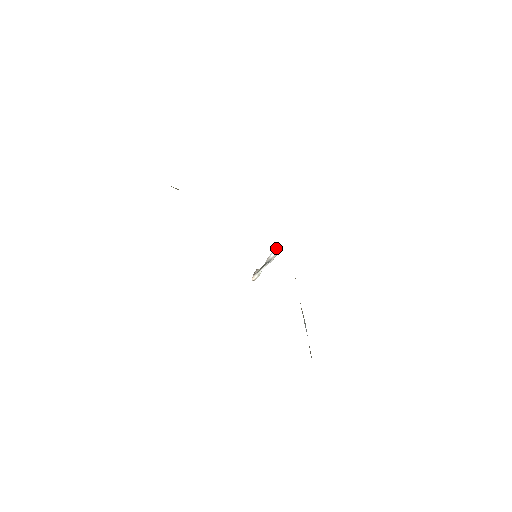
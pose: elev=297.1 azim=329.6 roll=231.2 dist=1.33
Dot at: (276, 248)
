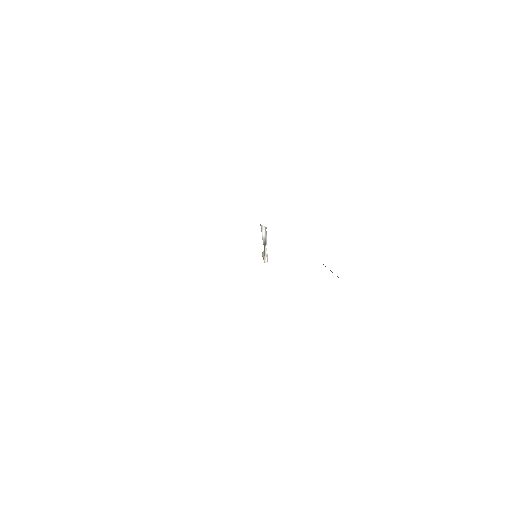
Dot at: (261, 228)
